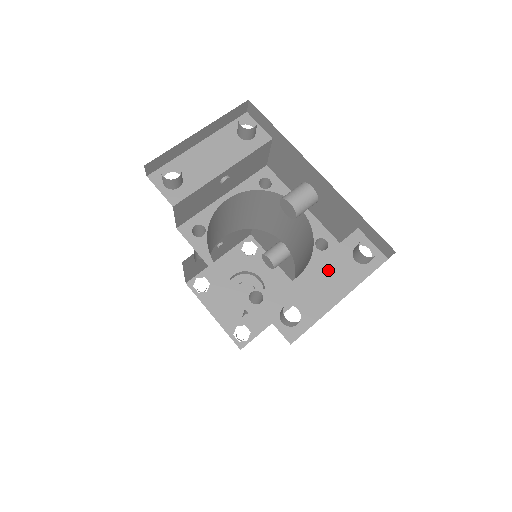
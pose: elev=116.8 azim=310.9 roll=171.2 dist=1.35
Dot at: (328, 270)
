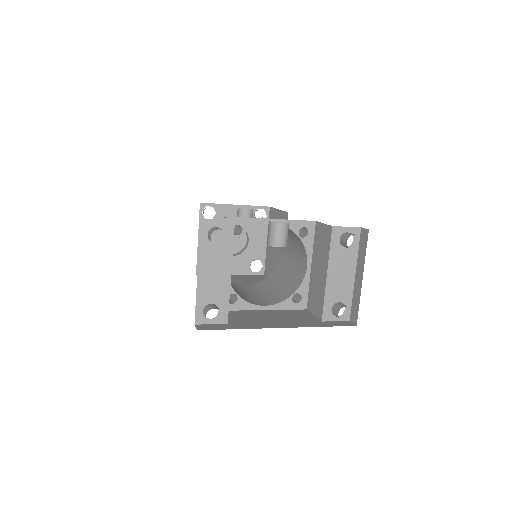
Dot at: (336, 267)
